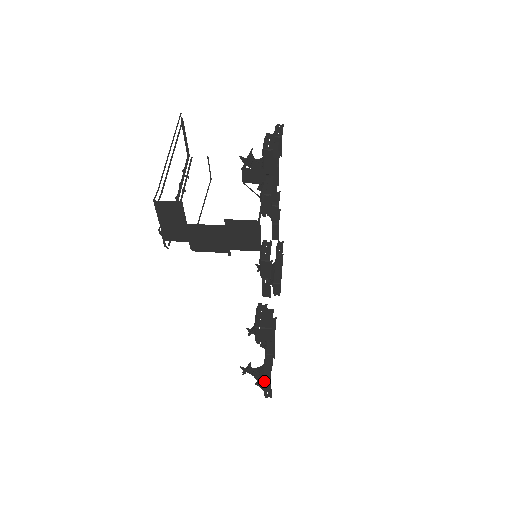
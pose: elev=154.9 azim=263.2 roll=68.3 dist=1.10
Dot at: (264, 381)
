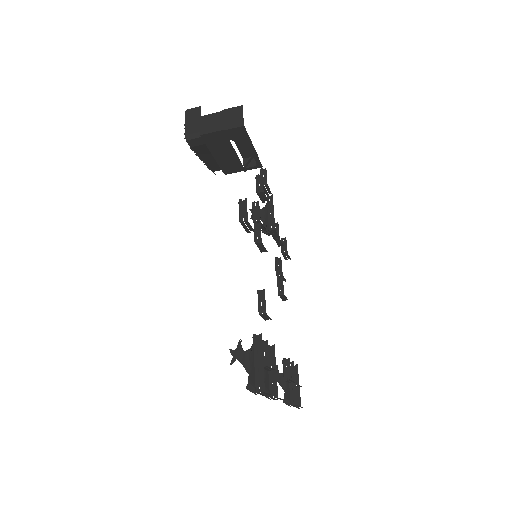
Dot at: (254, 348)
